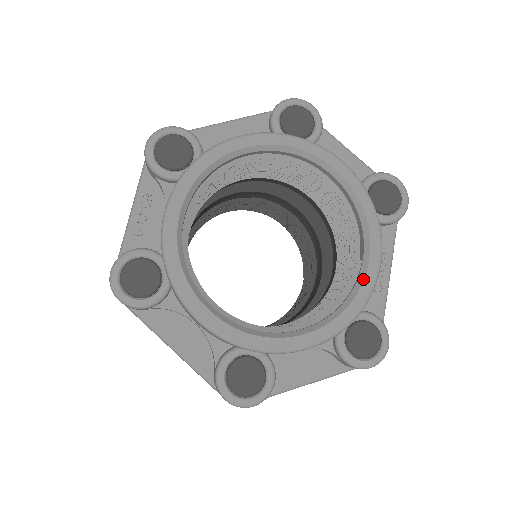
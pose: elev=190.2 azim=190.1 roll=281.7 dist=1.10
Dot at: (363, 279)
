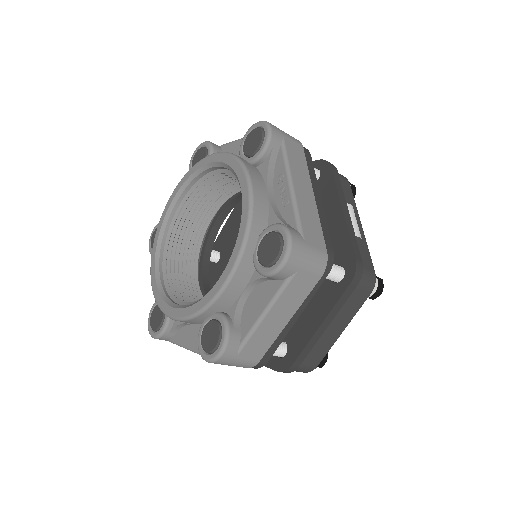
Dot at: (242, 209)
